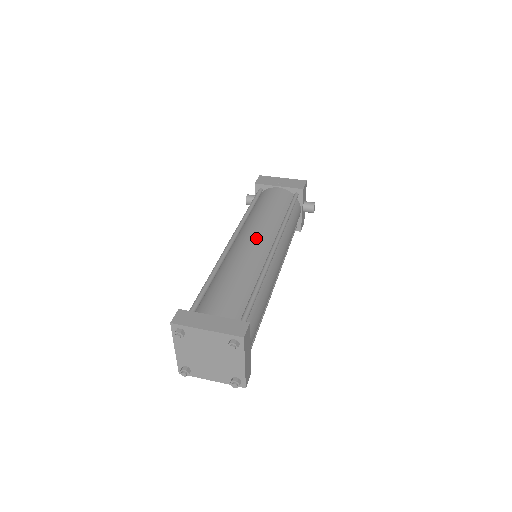
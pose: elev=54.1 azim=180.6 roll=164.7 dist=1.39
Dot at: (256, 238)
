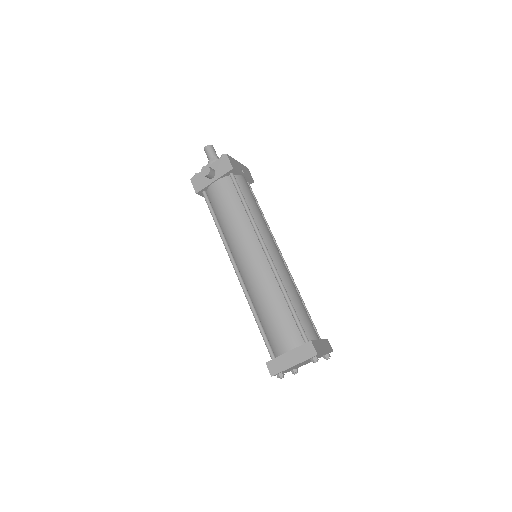
Dot at: occluded
